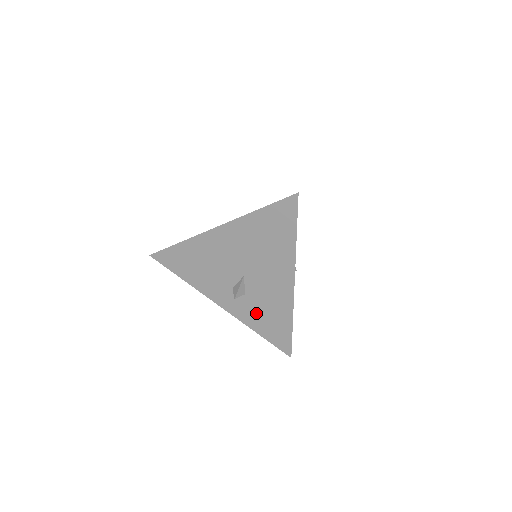
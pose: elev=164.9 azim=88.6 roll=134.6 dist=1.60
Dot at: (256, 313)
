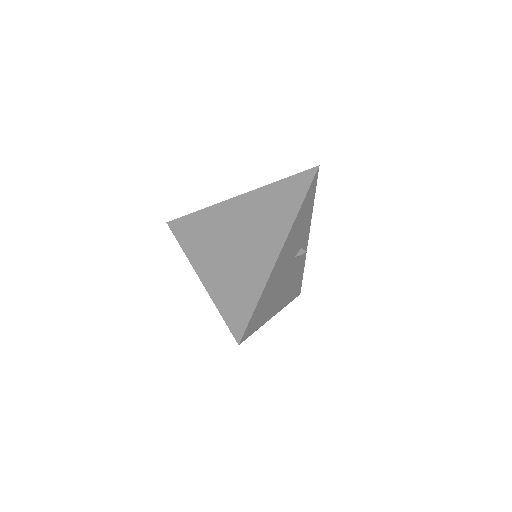
Dot at: occluded
